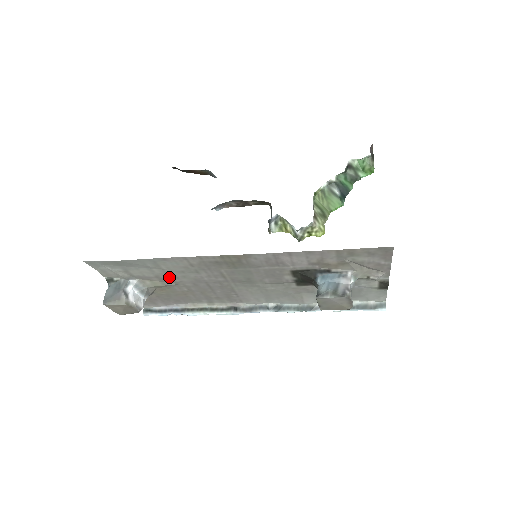
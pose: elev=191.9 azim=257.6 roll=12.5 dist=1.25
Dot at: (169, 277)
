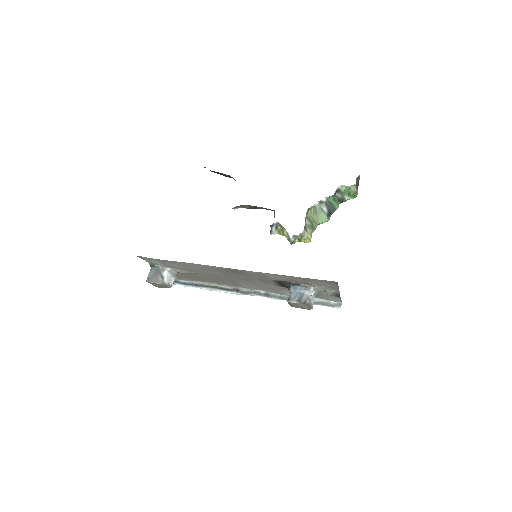
Dot at: (192, 270)
